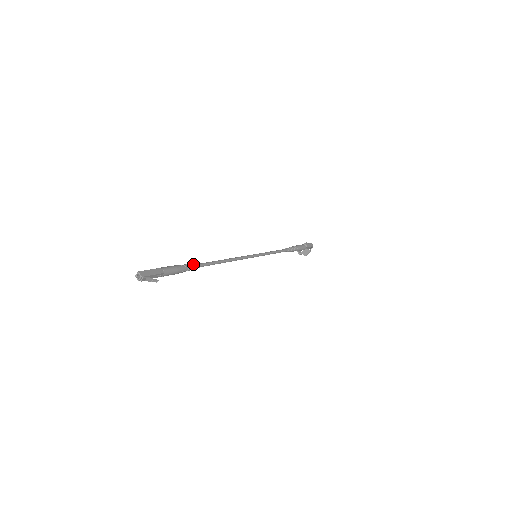
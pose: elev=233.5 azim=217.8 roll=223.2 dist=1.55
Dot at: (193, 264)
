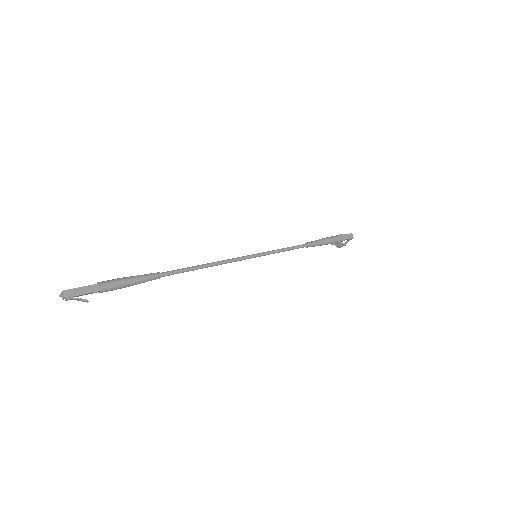
Dot at: (151, 275)
